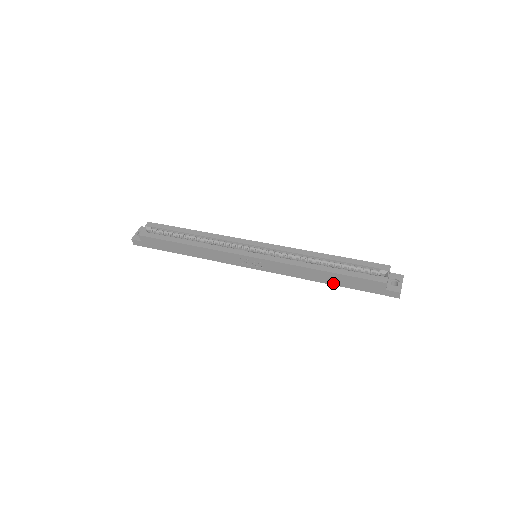
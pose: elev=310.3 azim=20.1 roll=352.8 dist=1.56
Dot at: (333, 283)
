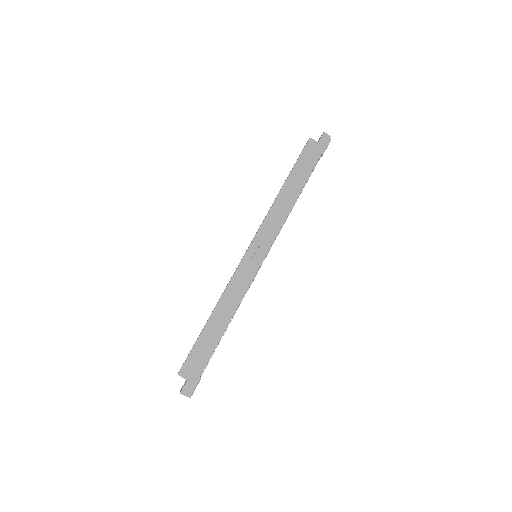
Dot at: (301, 185)
